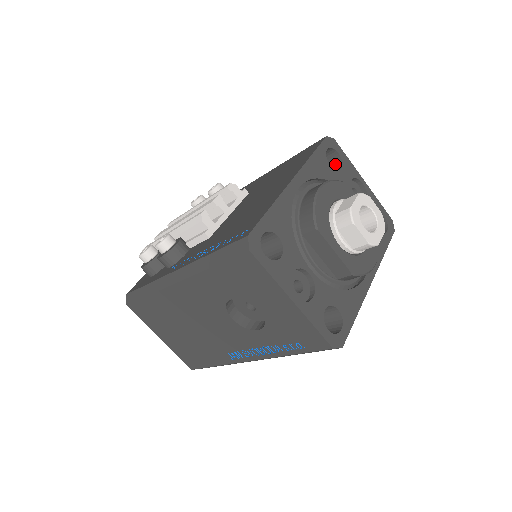
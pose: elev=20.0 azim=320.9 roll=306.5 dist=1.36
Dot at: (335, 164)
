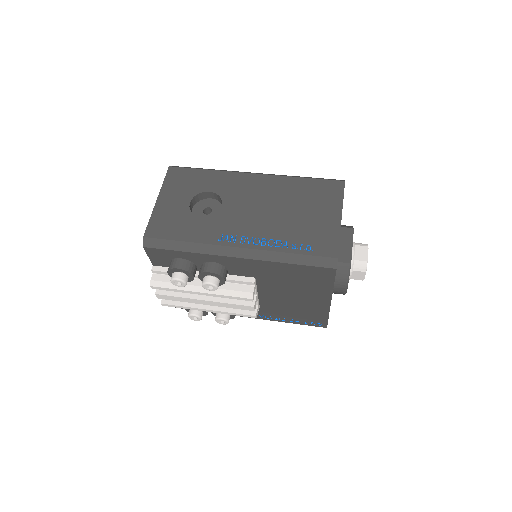
Dot at: occluded
